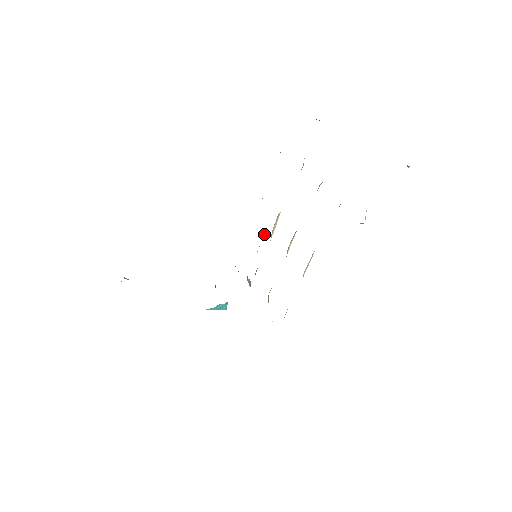
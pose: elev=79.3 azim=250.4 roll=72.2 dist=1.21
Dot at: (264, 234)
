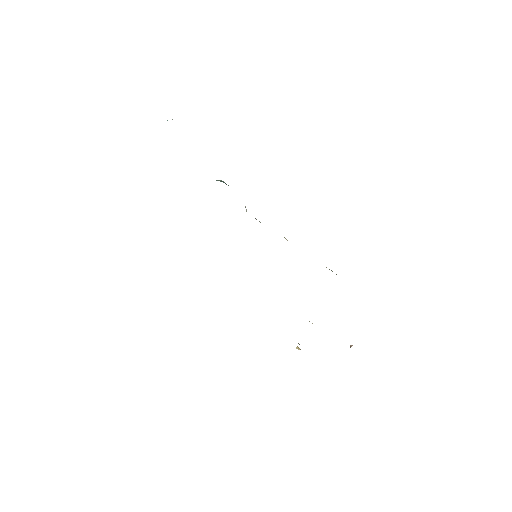
Dot at: occluded
